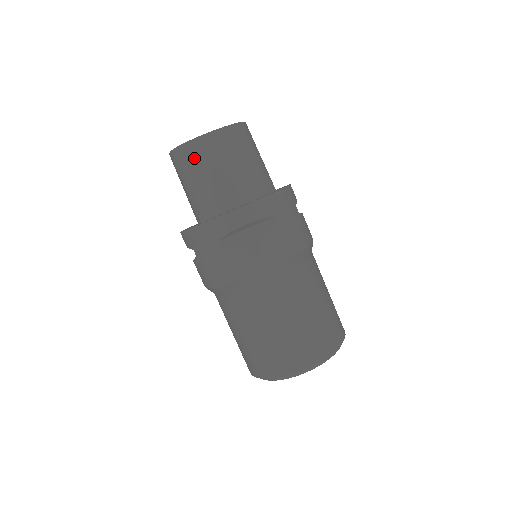
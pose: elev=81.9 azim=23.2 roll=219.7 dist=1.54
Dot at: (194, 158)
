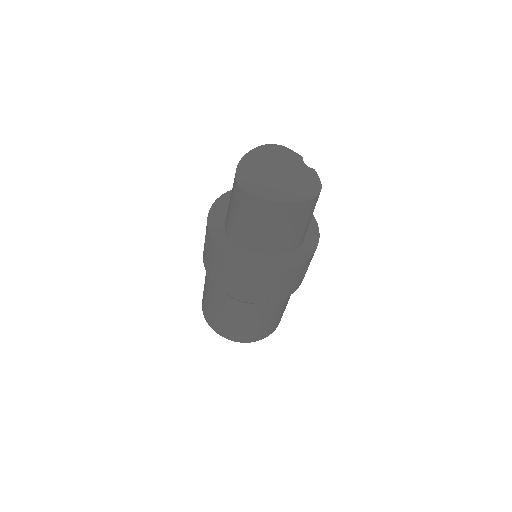
Dot at: (249, 207)
